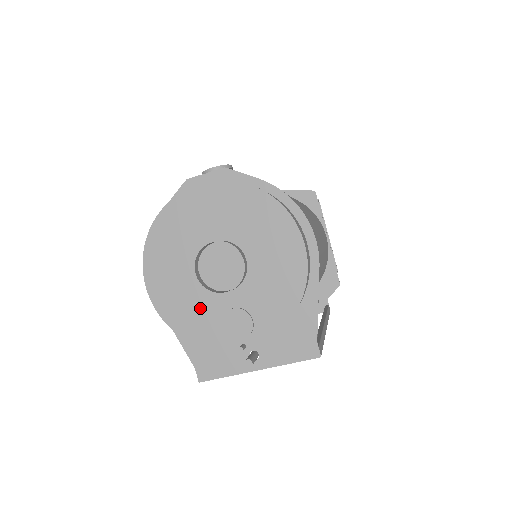
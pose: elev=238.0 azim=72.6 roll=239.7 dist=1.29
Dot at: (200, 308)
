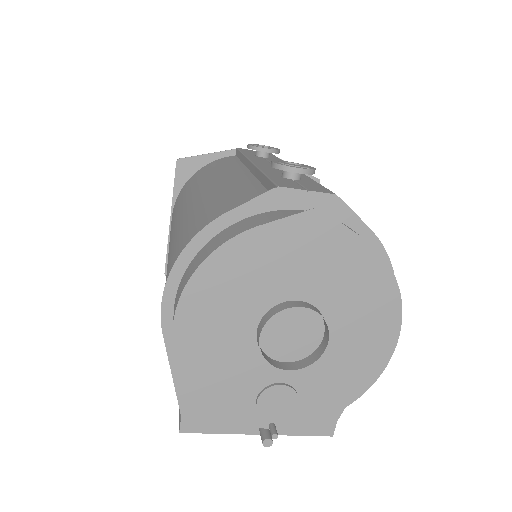
Dot at: (239, 372)
